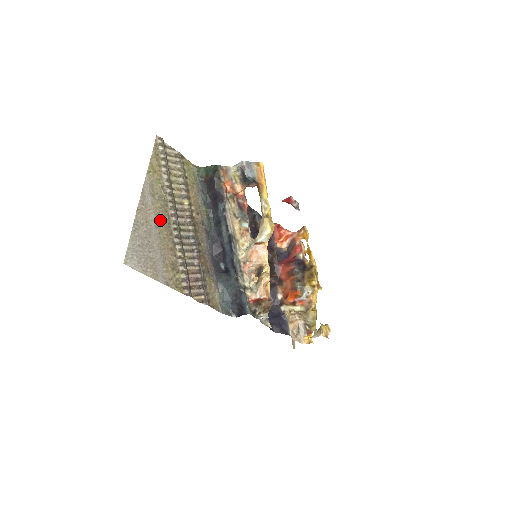
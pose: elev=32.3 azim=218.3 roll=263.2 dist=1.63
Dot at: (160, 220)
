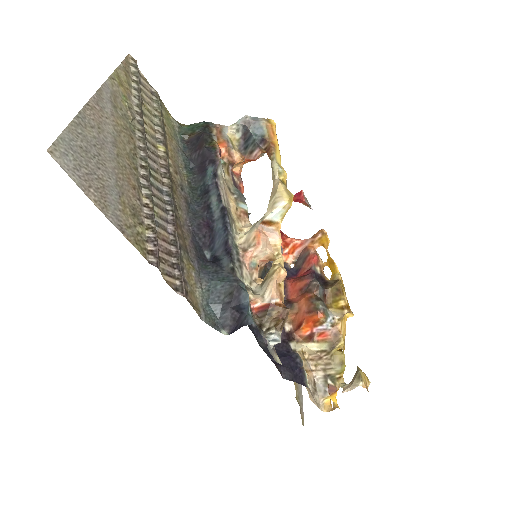
Dot at: (121, 141)
